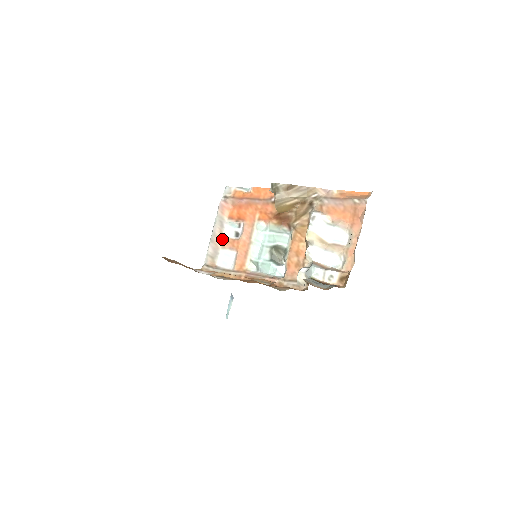
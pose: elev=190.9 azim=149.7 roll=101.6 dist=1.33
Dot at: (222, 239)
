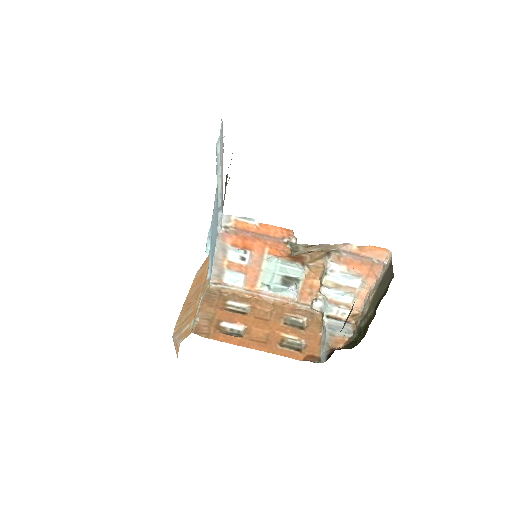
Dot at: (227, 263)
